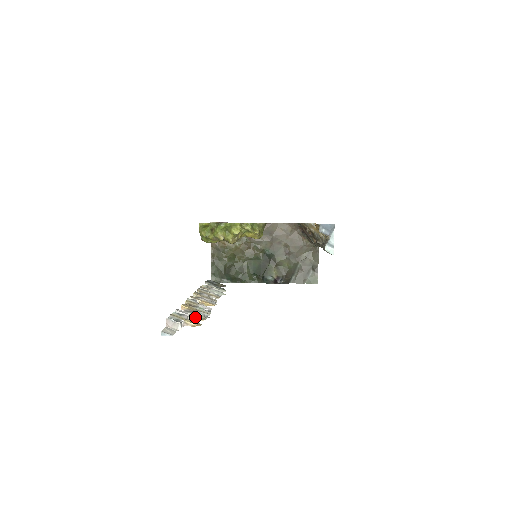
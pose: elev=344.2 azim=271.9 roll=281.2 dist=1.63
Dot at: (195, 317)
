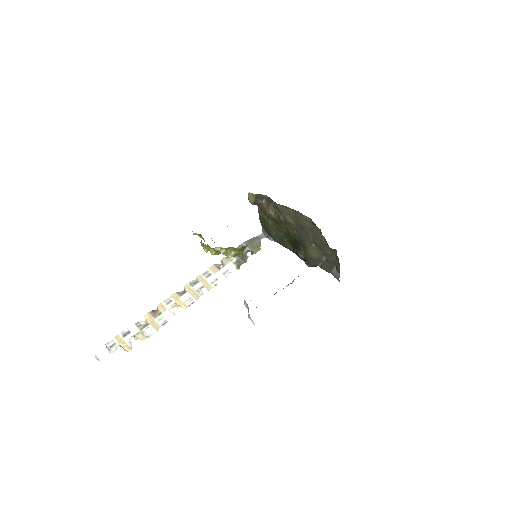
Dot at: (137, 337)
